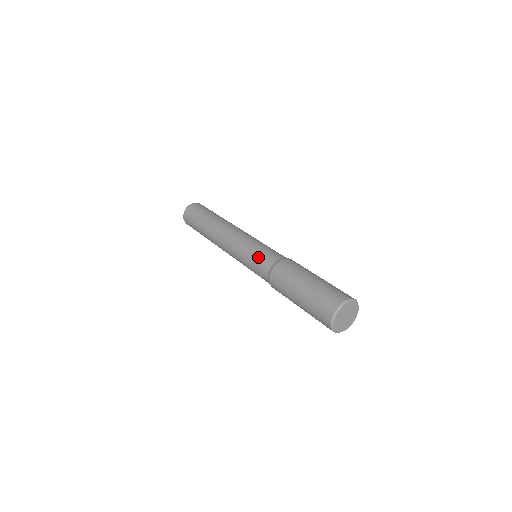
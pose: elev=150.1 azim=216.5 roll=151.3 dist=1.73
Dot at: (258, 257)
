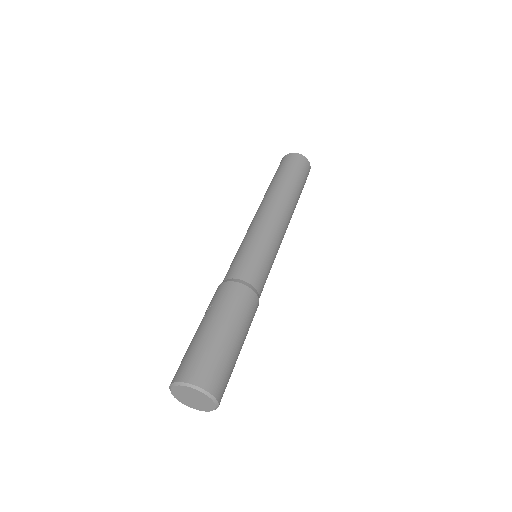
Dot at: (232, 262)
